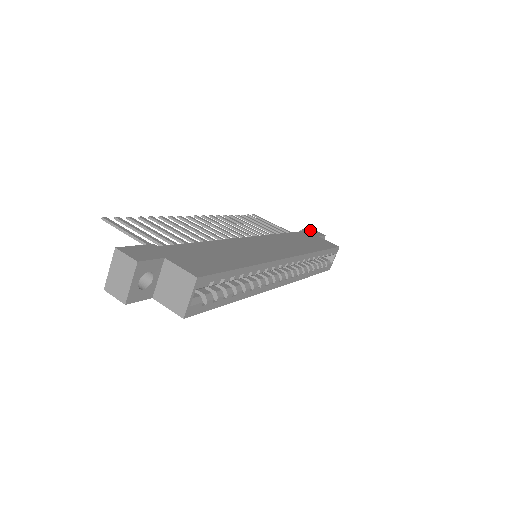
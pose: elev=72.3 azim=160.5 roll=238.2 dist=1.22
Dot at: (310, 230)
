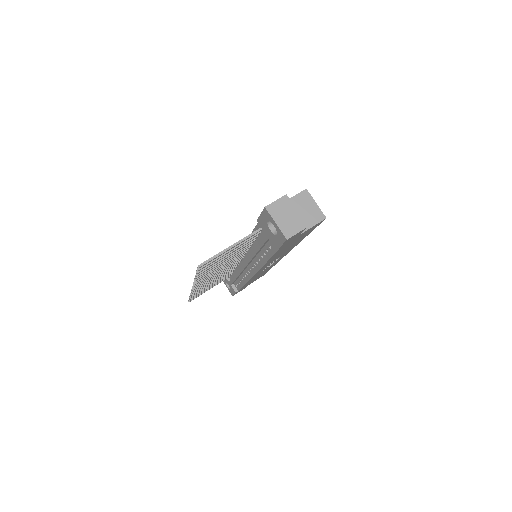
Dot at: occluded
